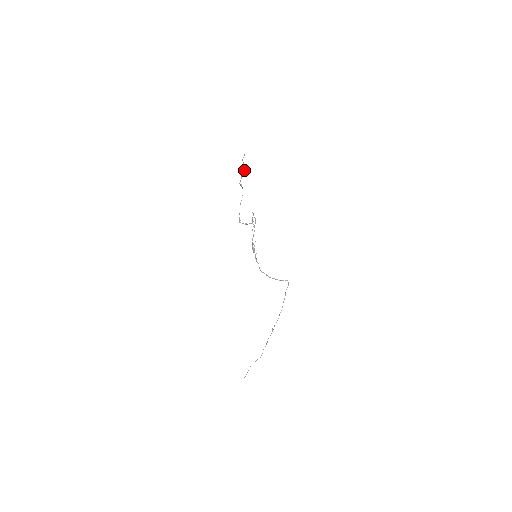
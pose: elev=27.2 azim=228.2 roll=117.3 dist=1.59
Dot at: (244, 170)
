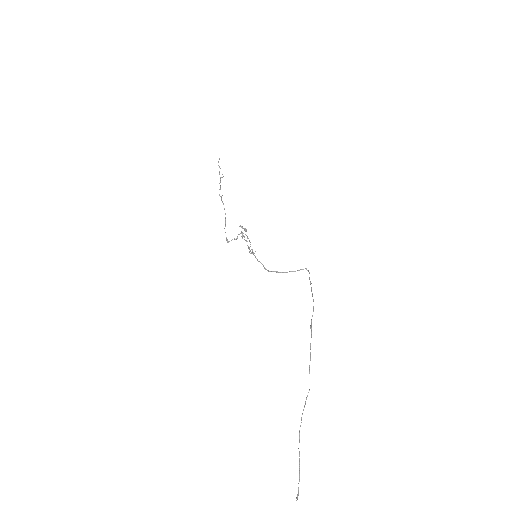
Dot at: (222, 177)
